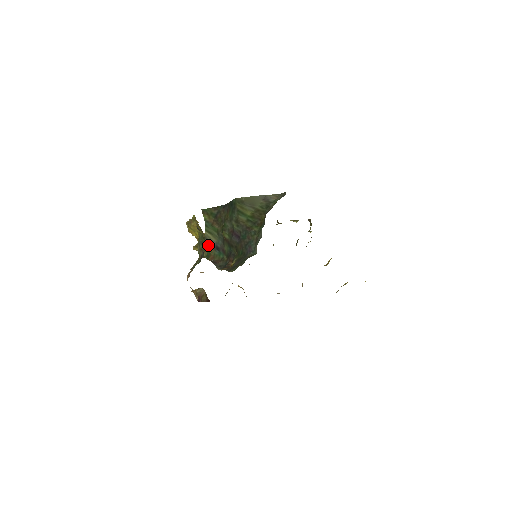
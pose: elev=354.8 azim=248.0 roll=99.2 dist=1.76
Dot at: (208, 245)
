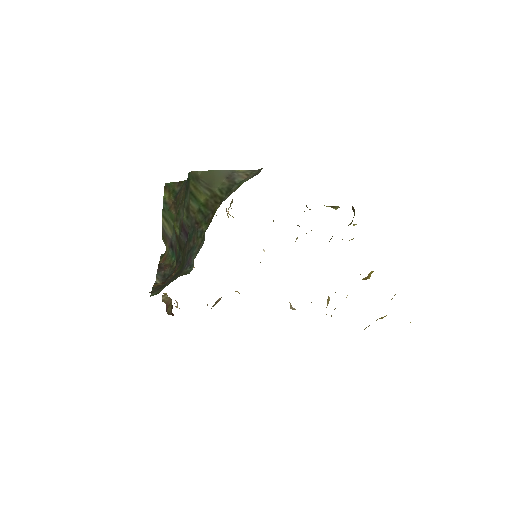
Dot at: (164, 238)
